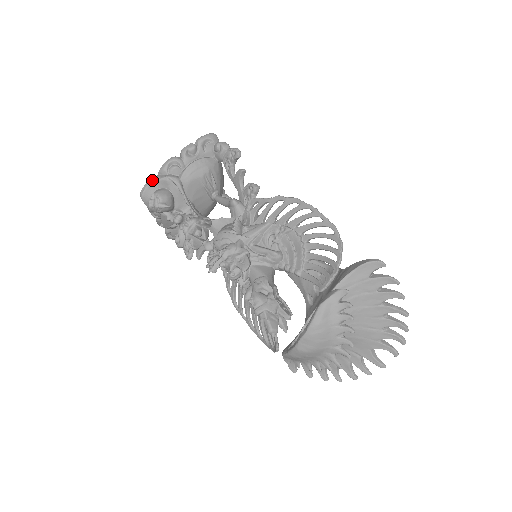
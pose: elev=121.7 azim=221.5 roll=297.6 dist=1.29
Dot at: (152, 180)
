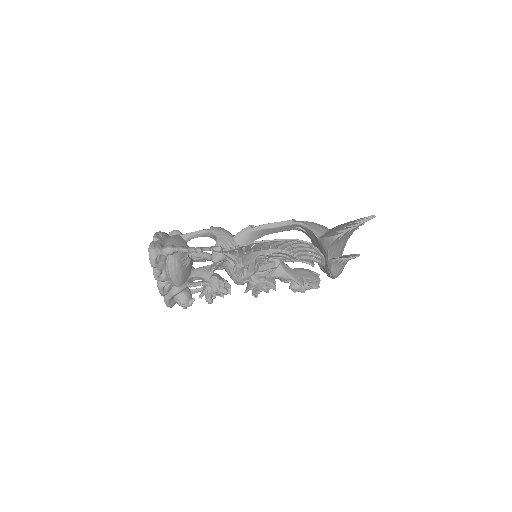
Dot at: (167, 302)
